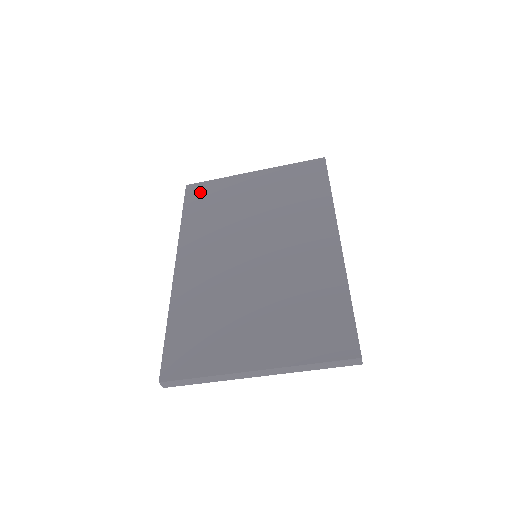
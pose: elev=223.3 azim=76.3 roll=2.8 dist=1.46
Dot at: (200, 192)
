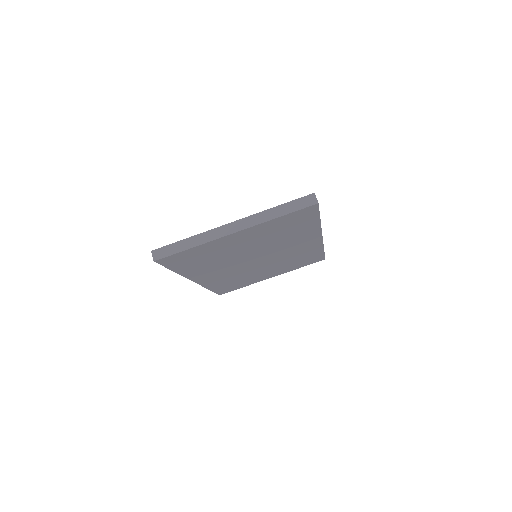
Dot at: occluded
